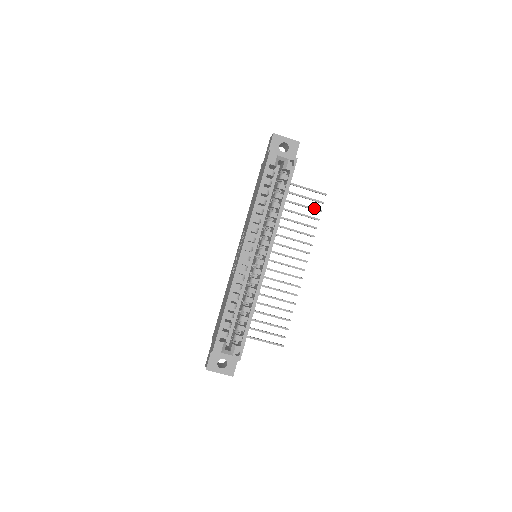
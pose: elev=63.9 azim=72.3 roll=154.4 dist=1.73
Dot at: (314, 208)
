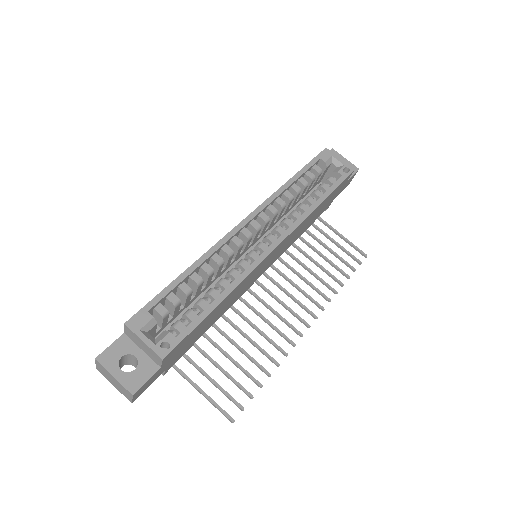
Dot at: (347, 262)
